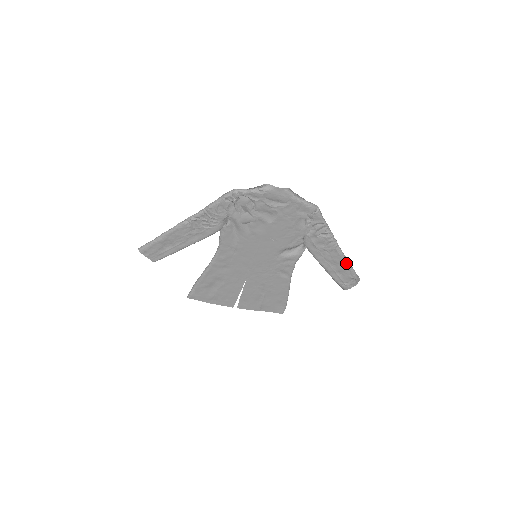
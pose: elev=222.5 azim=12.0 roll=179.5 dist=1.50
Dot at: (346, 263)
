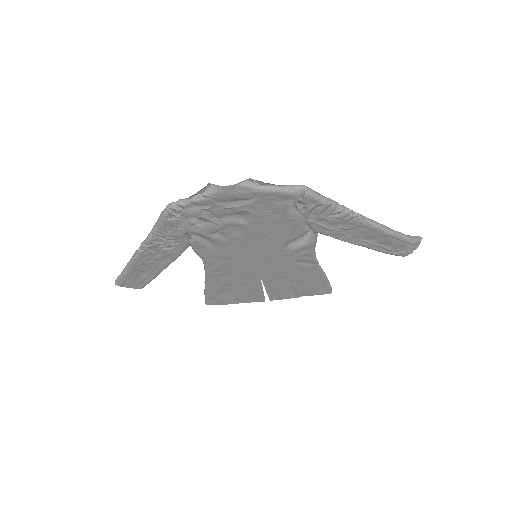
Dot at: (388, 234)
